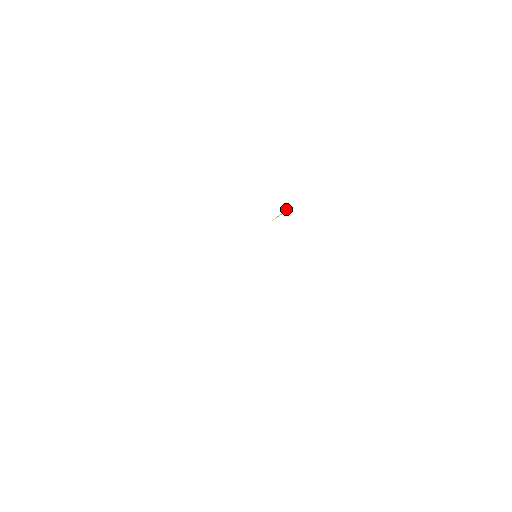
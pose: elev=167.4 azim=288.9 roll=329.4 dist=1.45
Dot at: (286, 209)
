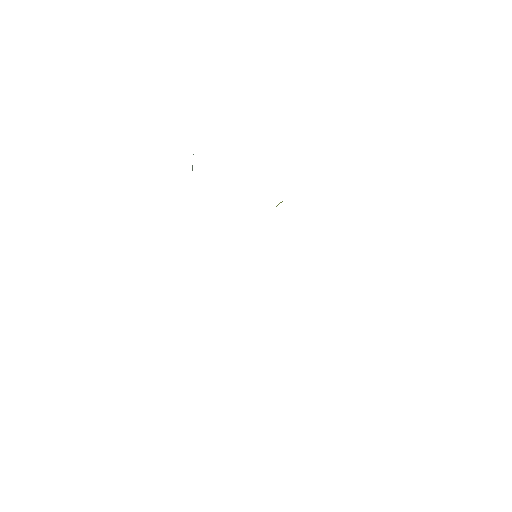
Dot at: occluded
